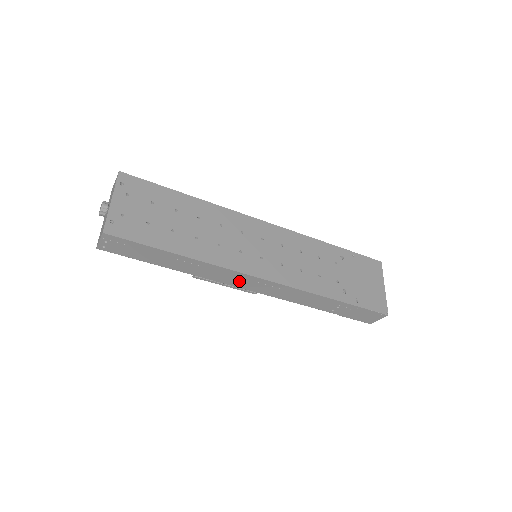
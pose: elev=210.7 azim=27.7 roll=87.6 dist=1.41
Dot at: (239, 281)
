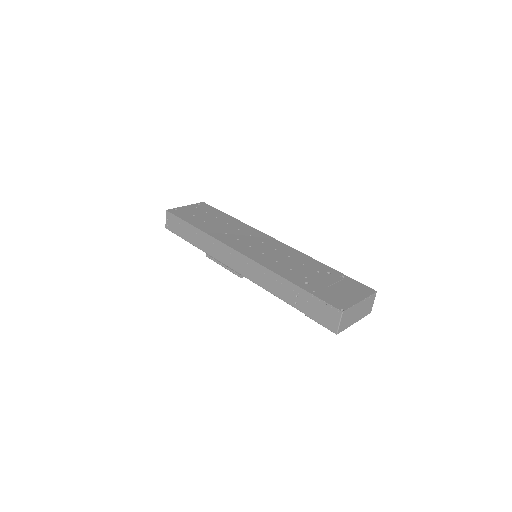
Dot at: (228, 257)
